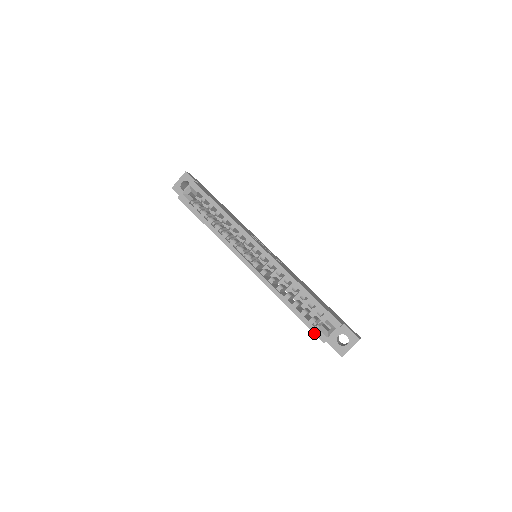
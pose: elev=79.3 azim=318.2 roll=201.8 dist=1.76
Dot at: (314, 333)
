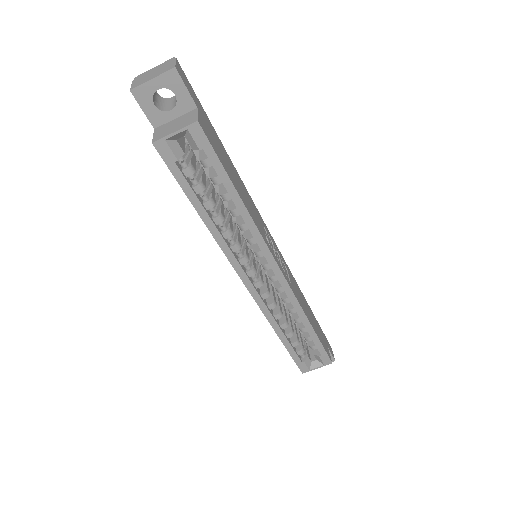
Dot at: (297, 365)
